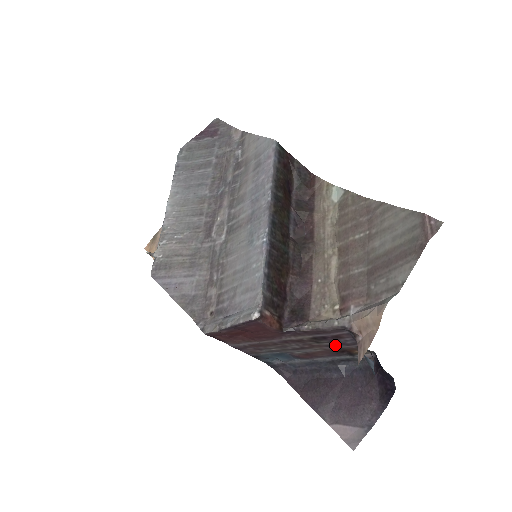
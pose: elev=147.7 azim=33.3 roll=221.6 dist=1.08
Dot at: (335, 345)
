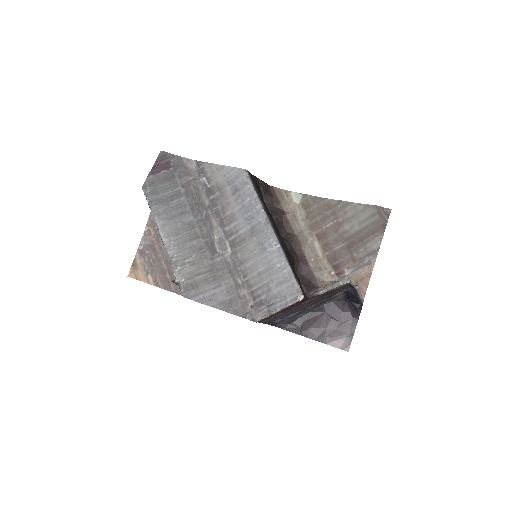
Dot at: (328, 295)
